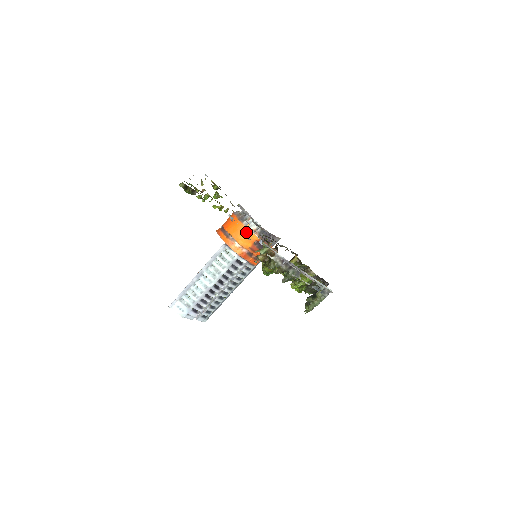
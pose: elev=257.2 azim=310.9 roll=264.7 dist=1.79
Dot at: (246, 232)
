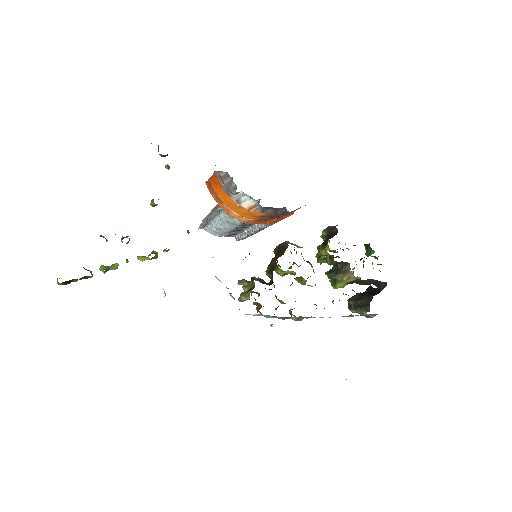
Dot at: (240, 207)
